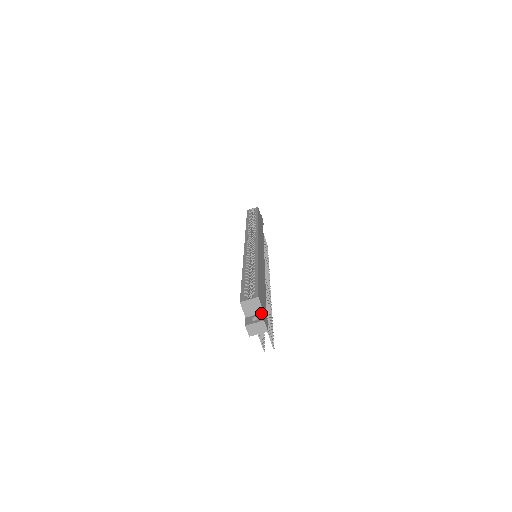
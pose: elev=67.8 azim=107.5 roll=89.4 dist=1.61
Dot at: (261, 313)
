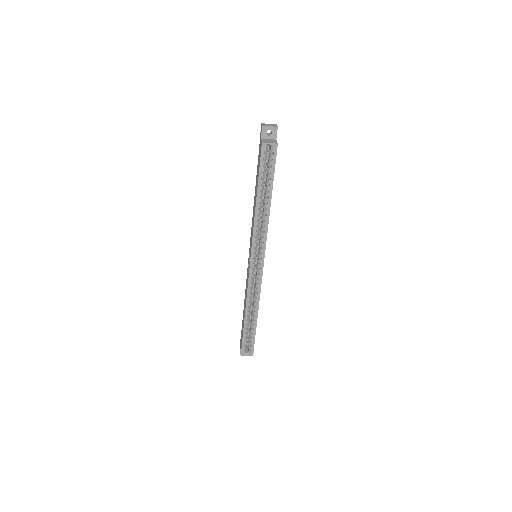
Dot at: occluded
